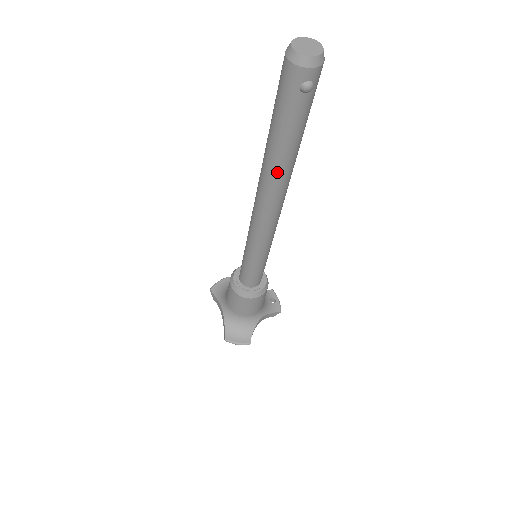
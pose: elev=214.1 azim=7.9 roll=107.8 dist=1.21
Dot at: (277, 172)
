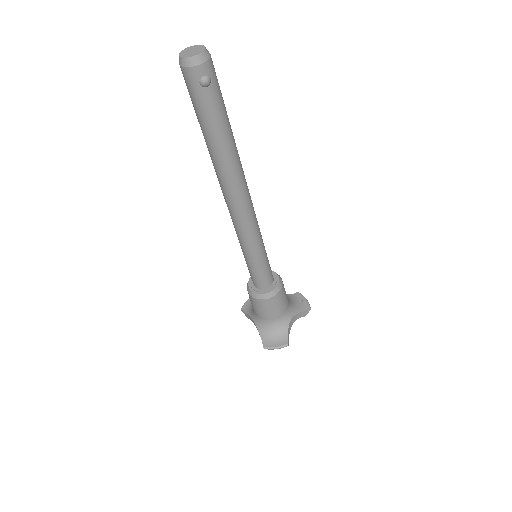
Dot at: (224, 165)
